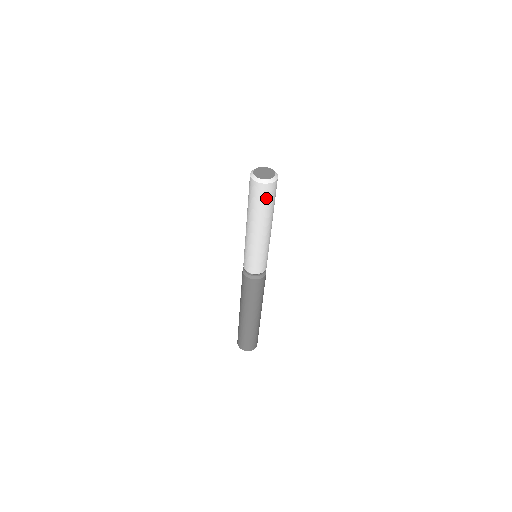
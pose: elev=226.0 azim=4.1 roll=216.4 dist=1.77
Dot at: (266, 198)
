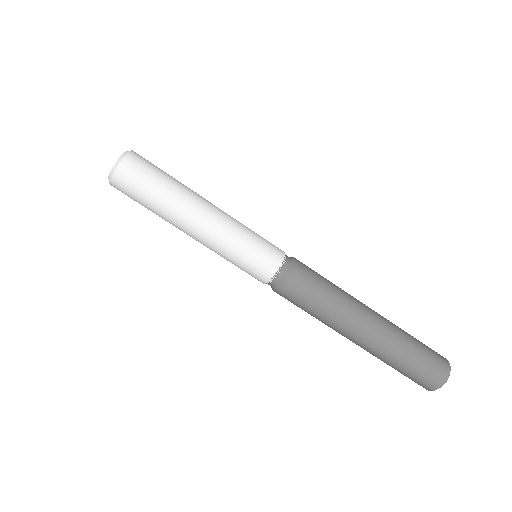
Dot at: (135, 192)
